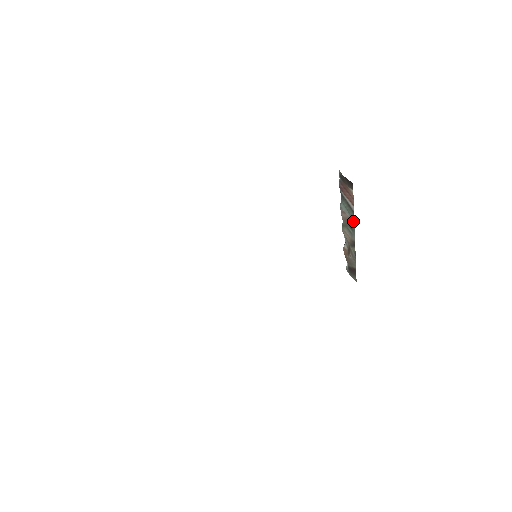
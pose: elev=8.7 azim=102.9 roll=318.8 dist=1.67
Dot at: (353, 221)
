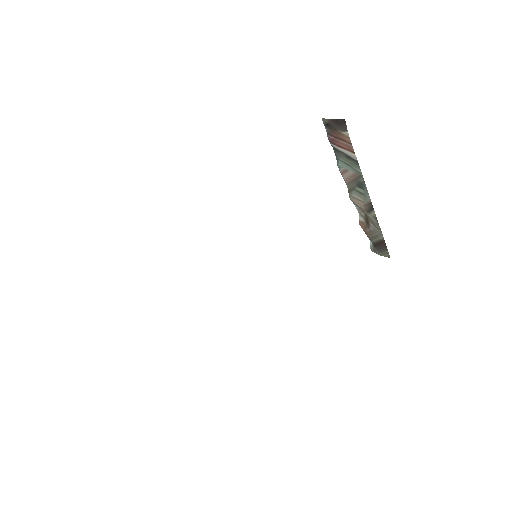
Dot at: (360, 175)
